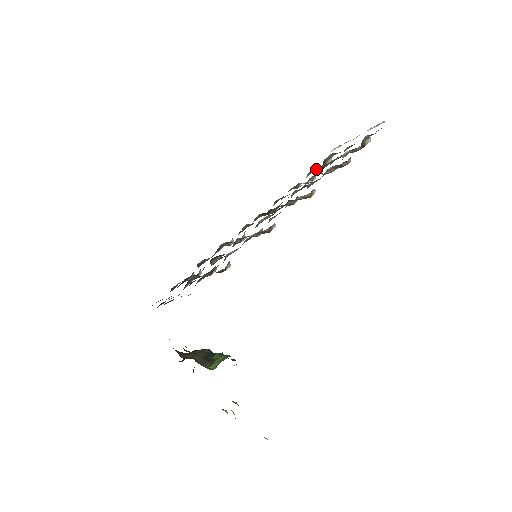
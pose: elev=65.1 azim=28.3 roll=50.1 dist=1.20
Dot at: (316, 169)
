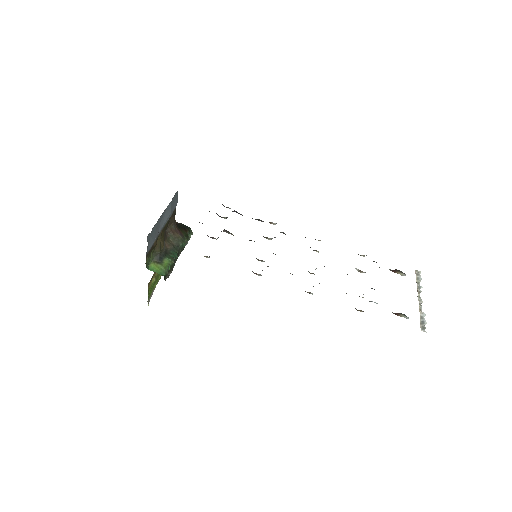
Dot at: occluded
